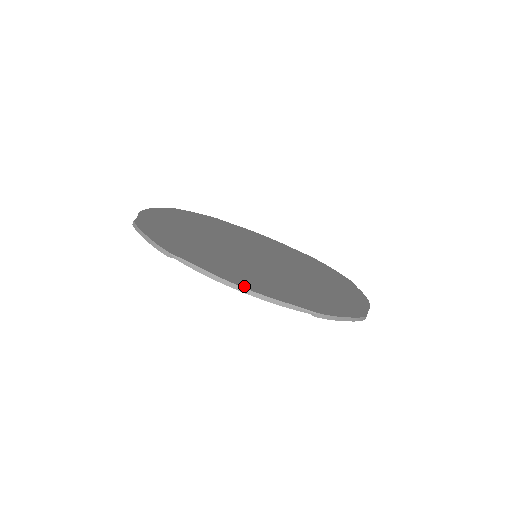
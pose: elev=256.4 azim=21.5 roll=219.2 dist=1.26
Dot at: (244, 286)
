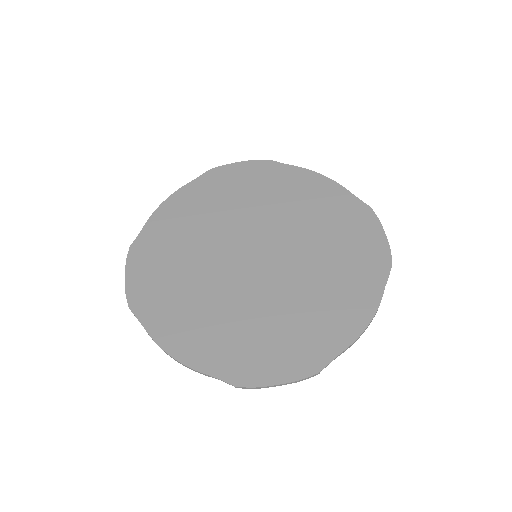
Dot at: (174, 353)
